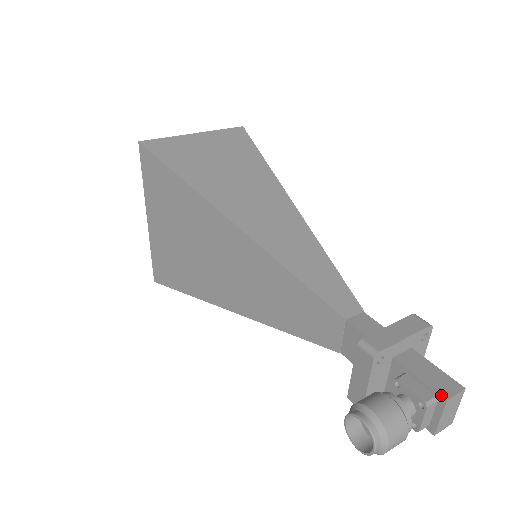
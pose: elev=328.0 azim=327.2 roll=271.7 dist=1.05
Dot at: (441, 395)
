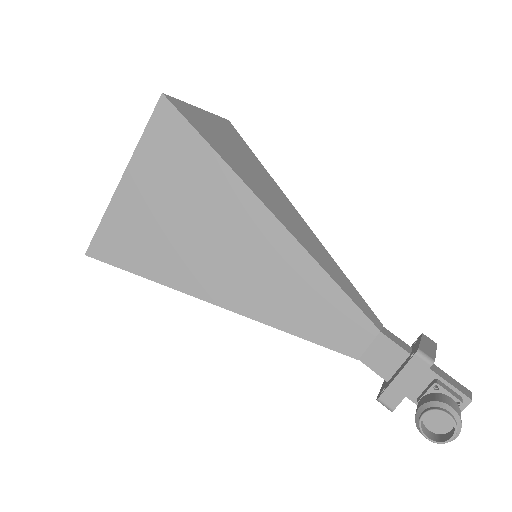
Dot at: (468, 396)
